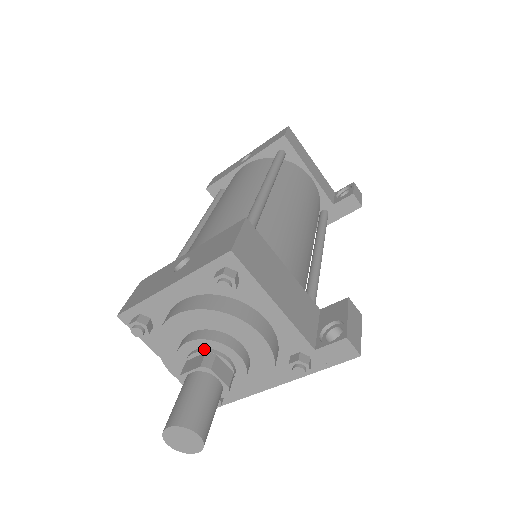
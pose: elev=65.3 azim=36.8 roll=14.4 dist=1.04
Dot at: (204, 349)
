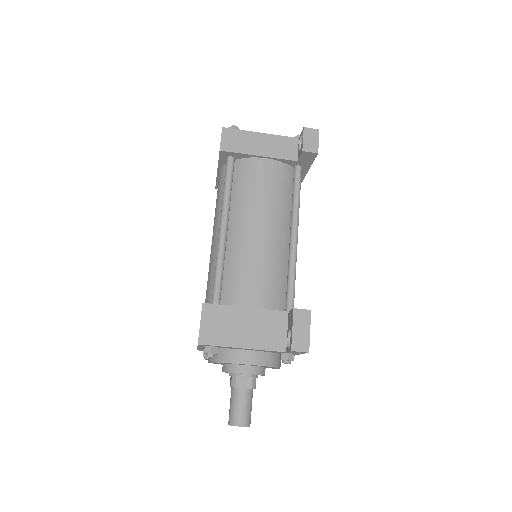
Dot at: (231, 374)
